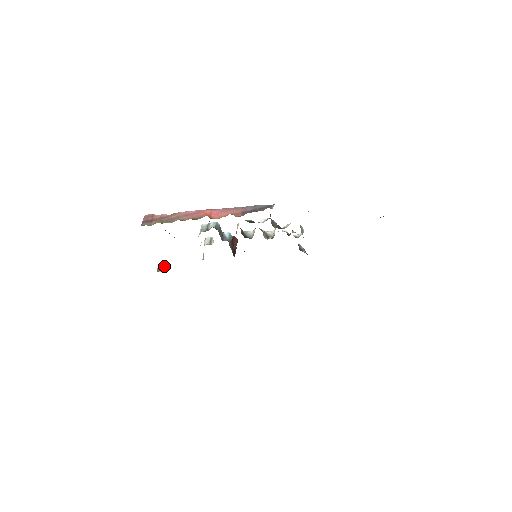
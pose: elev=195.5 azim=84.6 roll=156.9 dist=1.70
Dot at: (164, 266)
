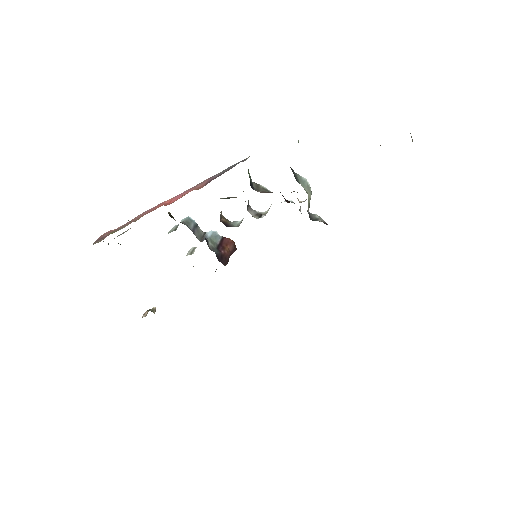
Dot at: occluded
